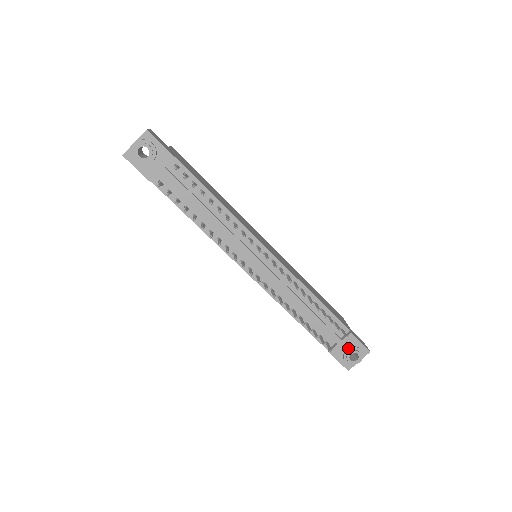
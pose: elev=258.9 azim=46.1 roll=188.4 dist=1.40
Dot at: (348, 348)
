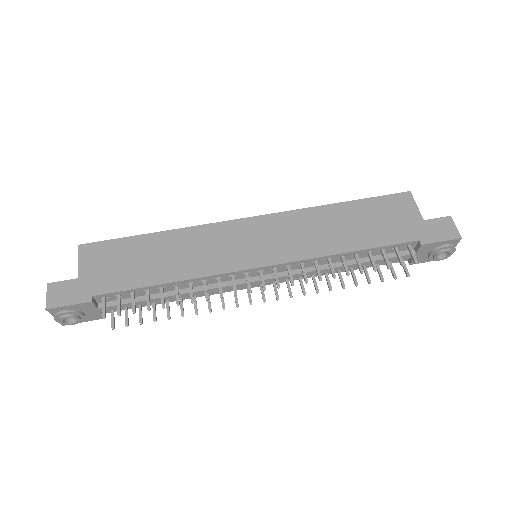
Dot at: (429, 253)
